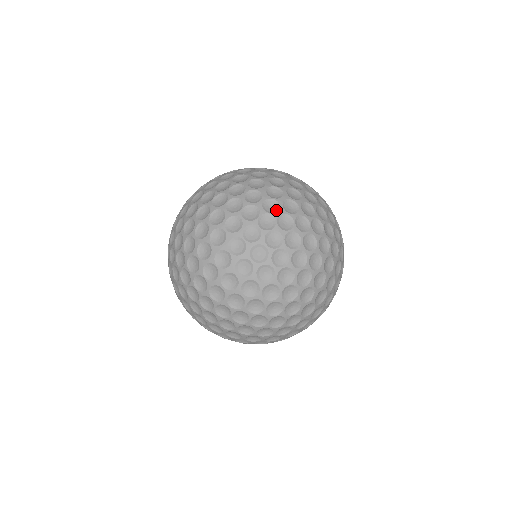
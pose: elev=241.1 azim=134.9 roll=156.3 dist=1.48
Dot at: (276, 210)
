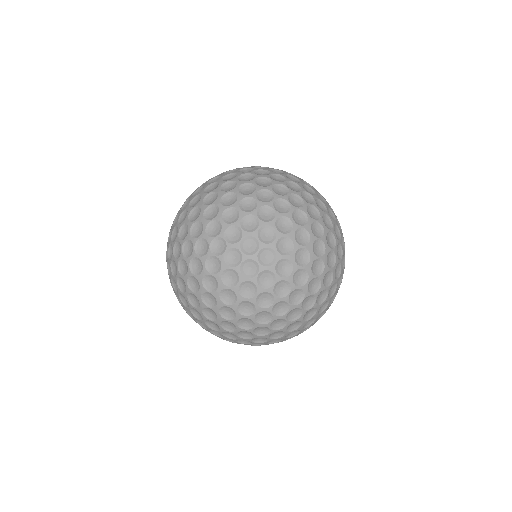
Dot at: (218, 328)
